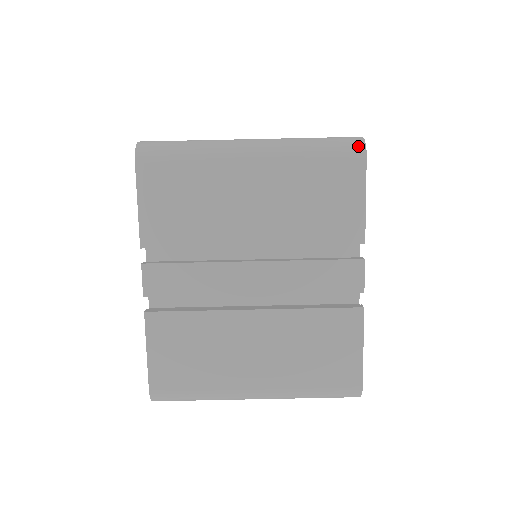
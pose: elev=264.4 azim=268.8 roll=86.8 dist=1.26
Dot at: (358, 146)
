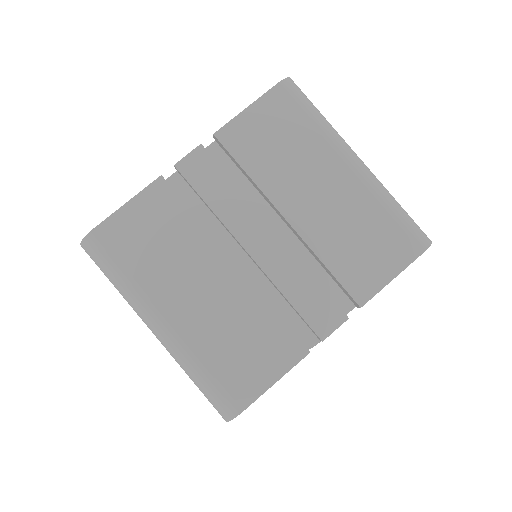
Dot at: (425, 240)
